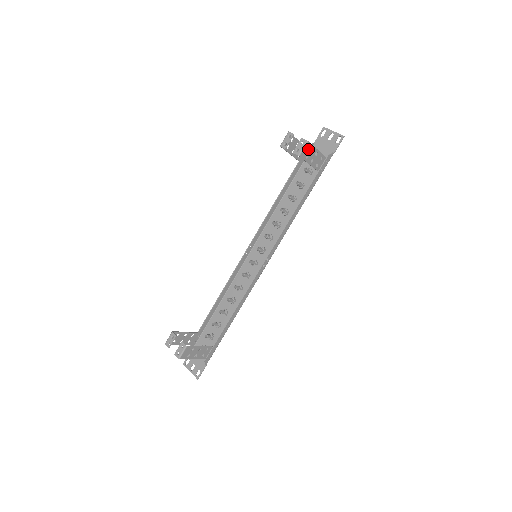
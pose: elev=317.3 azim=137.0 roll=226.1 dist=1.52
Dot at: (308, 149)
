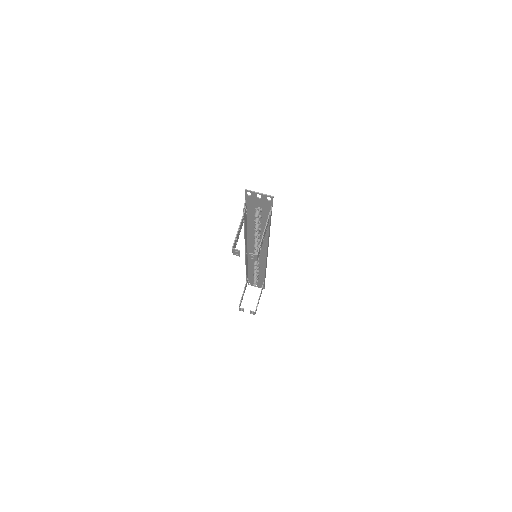
Dot at: (259, 250)
